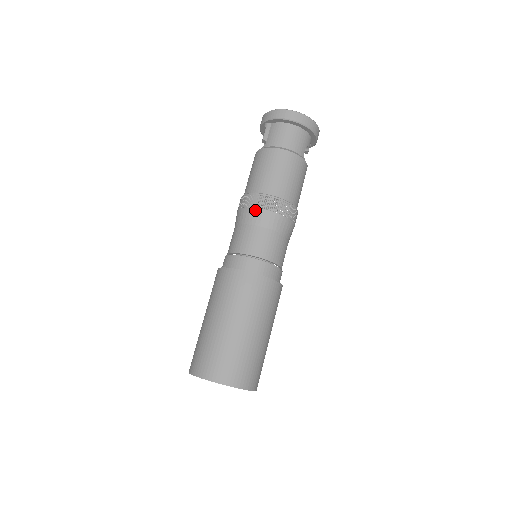
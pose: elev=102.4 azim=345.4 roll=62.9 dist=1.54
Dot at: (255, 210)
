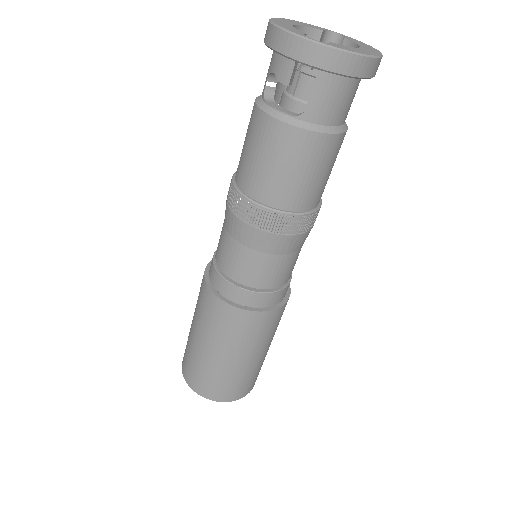
Dot at: (288, 238)
